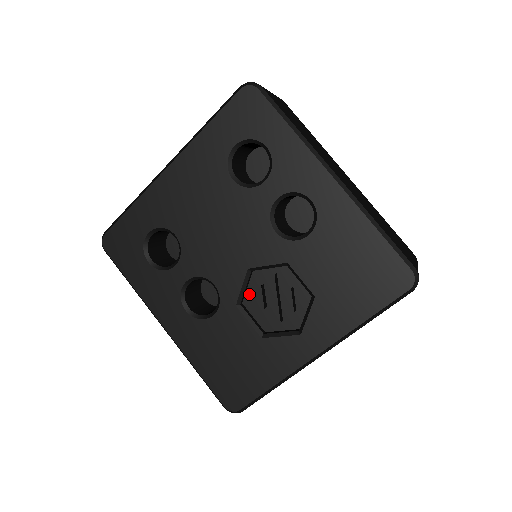
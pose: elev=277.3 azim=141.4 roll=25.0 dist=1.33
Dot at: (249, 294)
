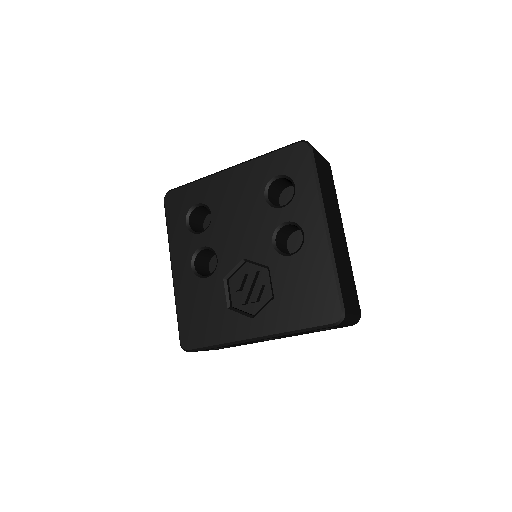
Dot at: (236, 276)
